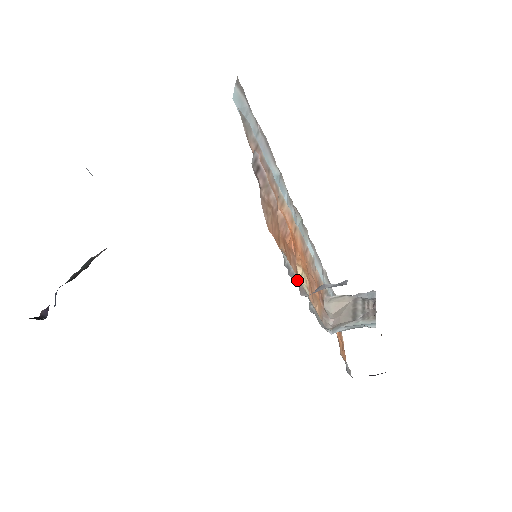
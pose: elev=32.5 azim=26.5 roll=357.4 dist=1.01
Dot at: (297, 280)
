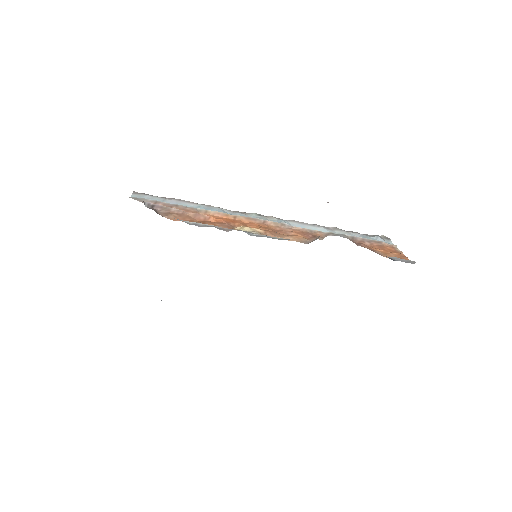
Dot at: (212, 226)
